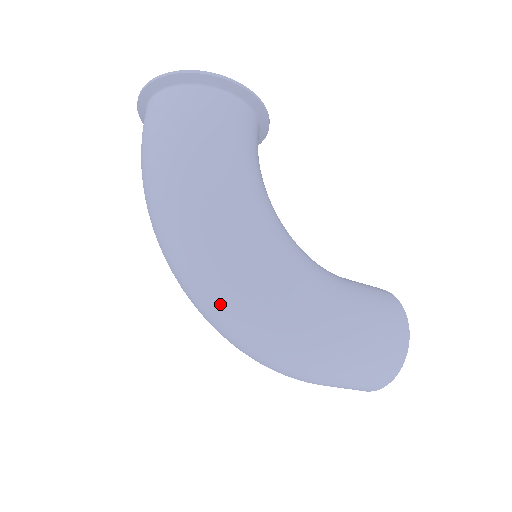
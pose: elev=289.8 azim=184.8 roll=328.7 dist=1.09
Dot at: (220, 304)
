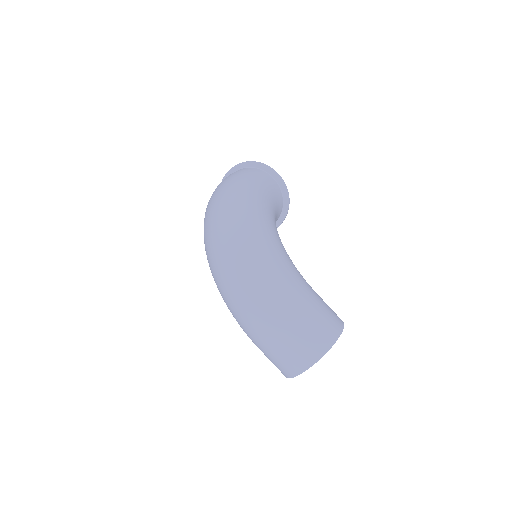
Dot at: (228, 240)
